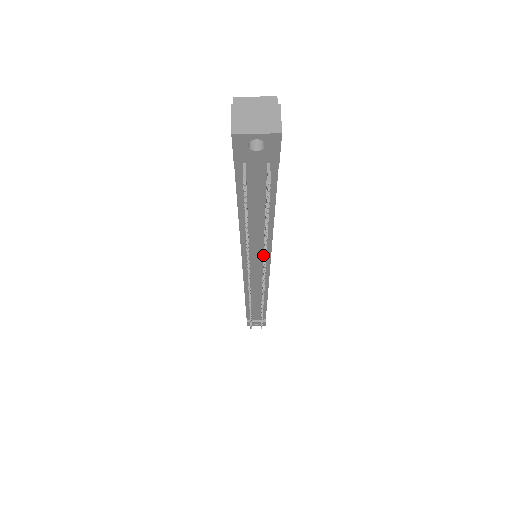
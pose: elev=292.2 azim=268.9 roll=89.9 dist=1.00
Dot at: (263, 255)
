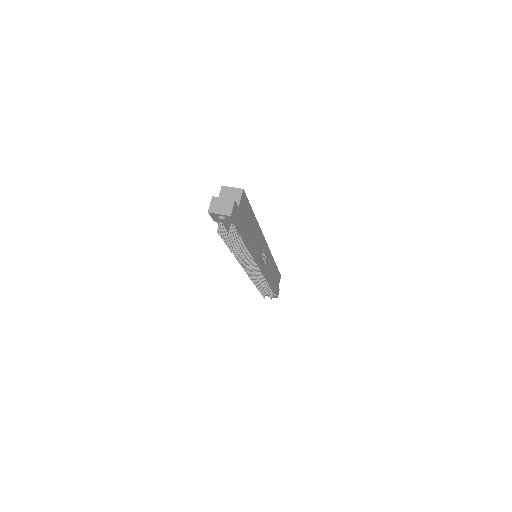
Dot at: (252, 259)
